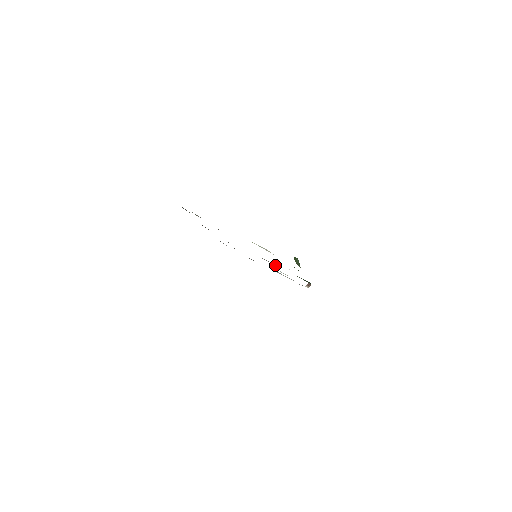
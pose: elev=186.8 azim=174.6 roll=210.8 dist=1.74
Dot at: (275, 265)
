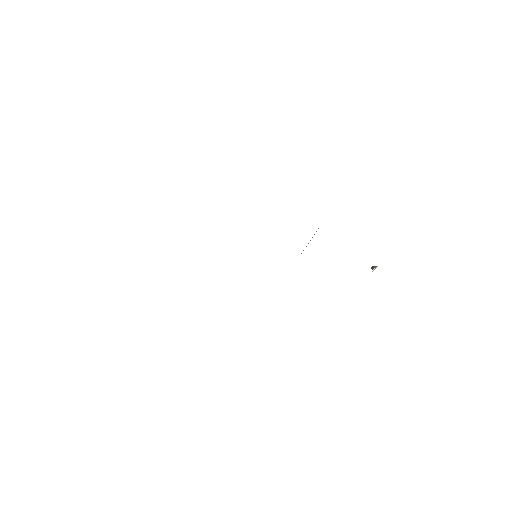
Dot at: occluded
